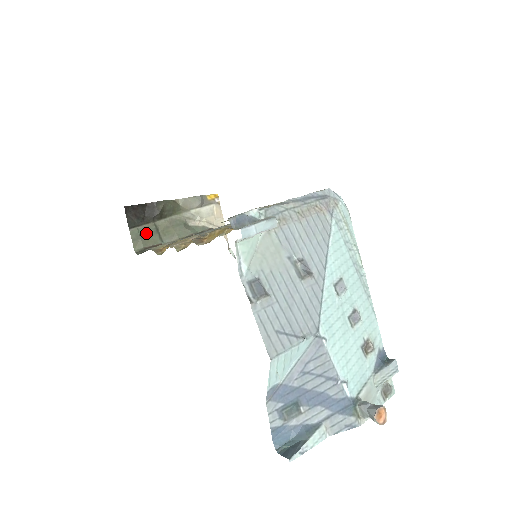
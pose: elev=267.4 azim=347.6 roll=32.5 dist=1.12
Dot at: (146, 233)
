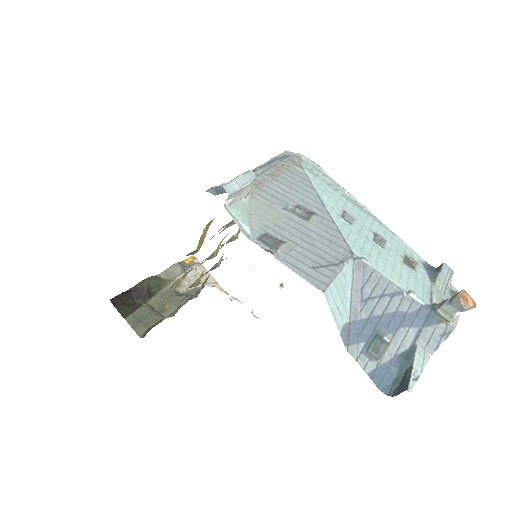
Dot at: (143, 316)
